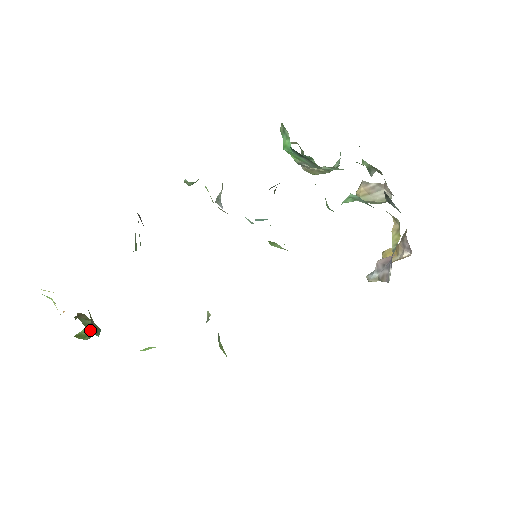
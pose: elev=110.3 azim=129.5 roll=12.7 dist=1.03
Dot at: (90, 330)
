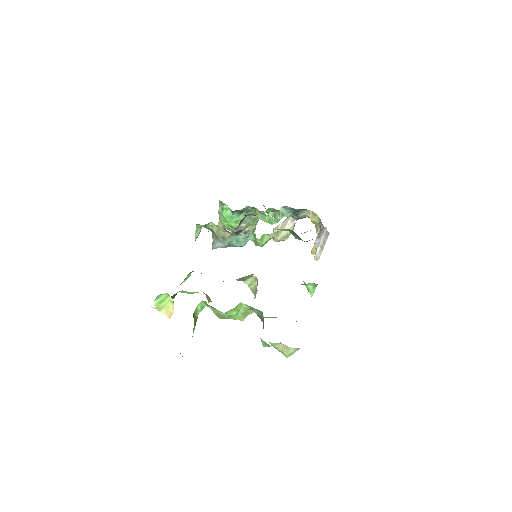
Dot at: (197, 314)
